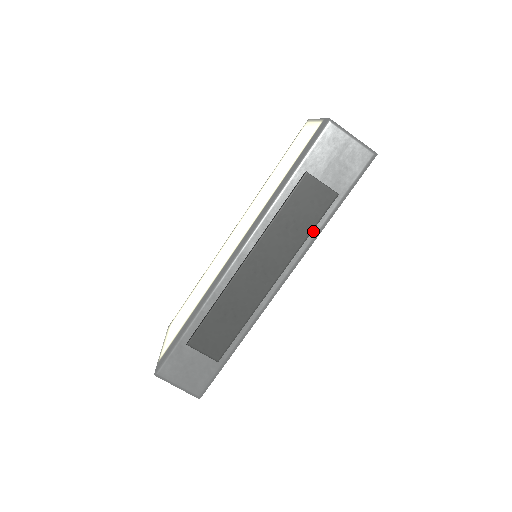
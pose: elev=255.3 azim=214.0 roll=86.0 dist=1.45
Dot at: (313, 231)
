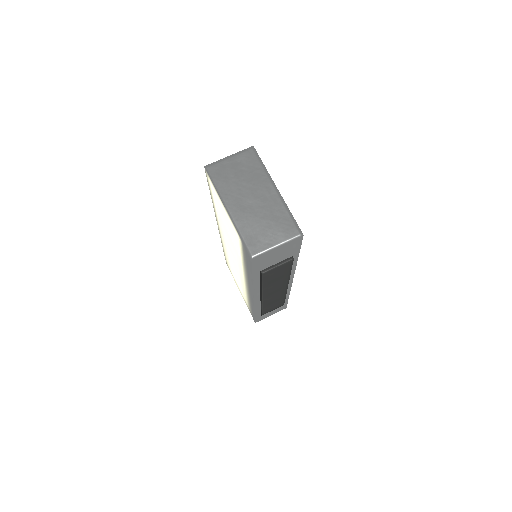
Dot at: occluded
